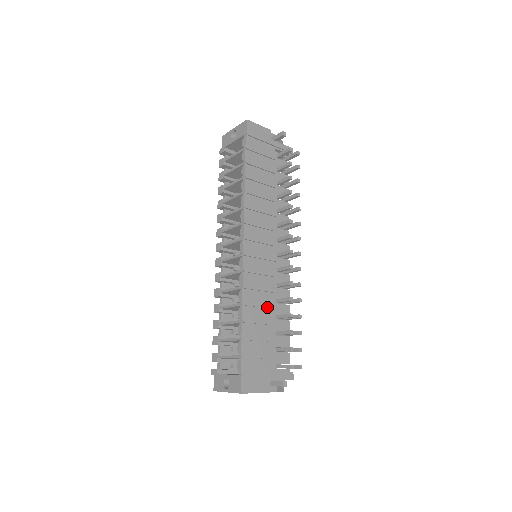
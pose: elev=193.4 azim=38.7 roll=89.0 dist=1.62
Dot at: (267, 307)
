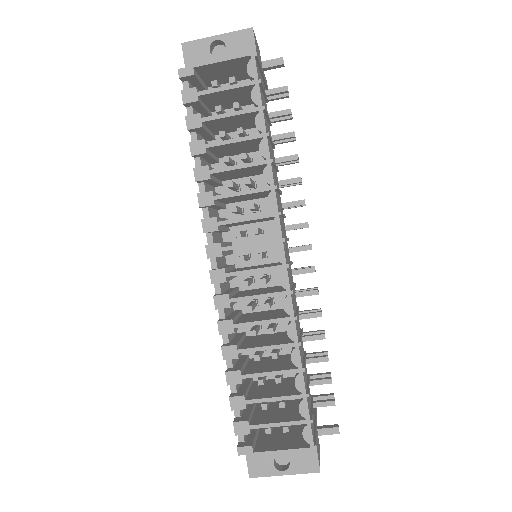
Dot at: (302, 334)
